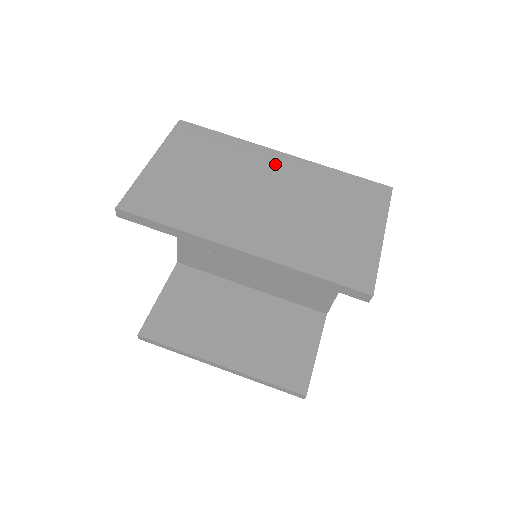
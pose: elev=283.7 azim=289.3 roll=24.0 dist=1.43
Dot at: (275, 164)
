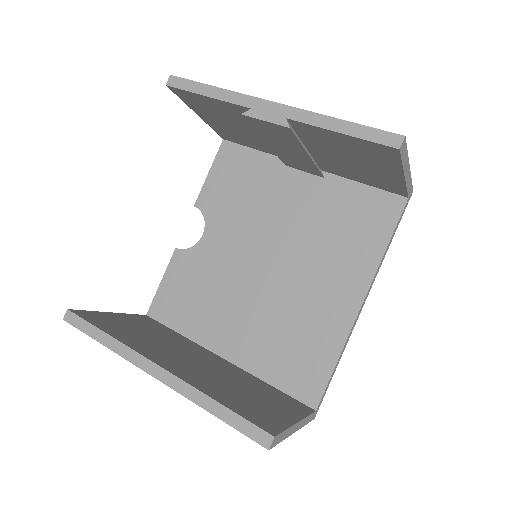
Dot at: occluded
